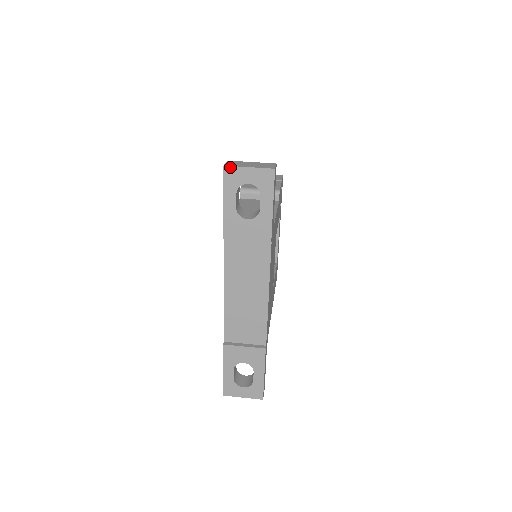
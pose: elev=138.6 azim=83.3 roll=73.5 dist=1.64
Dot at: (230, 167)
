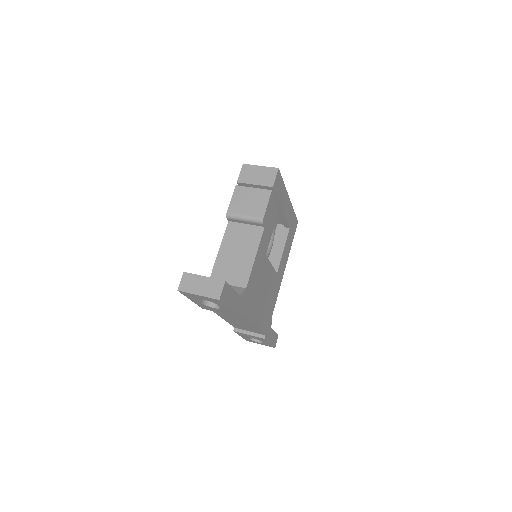
Dot at: (183, 292)
